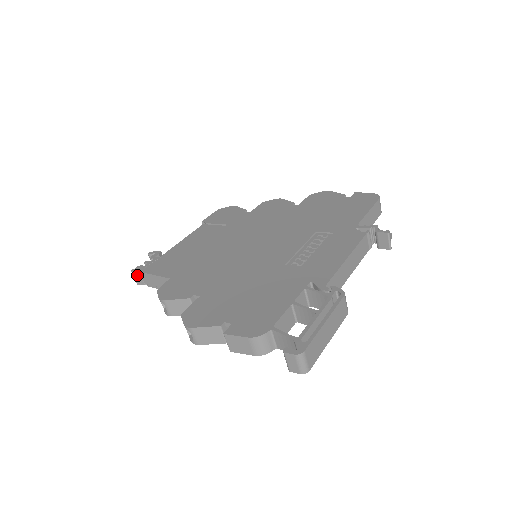
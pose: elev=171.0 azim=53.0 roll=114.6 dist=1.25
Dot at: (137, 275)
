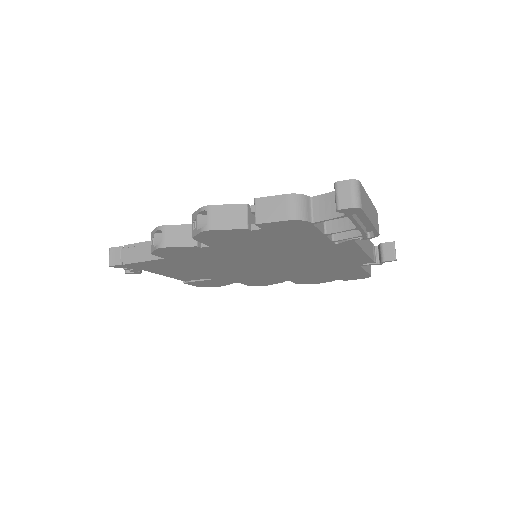
Dot at: (115, 252)
